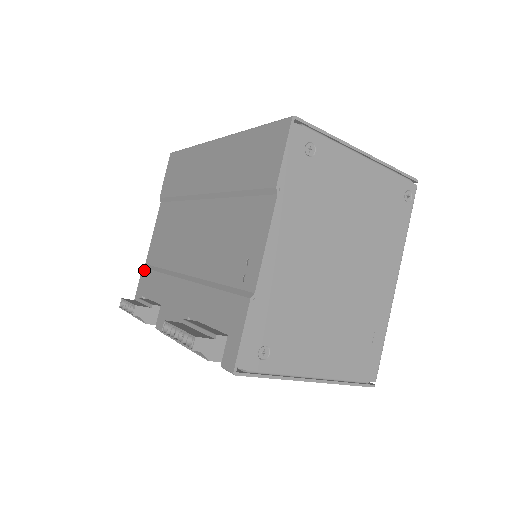
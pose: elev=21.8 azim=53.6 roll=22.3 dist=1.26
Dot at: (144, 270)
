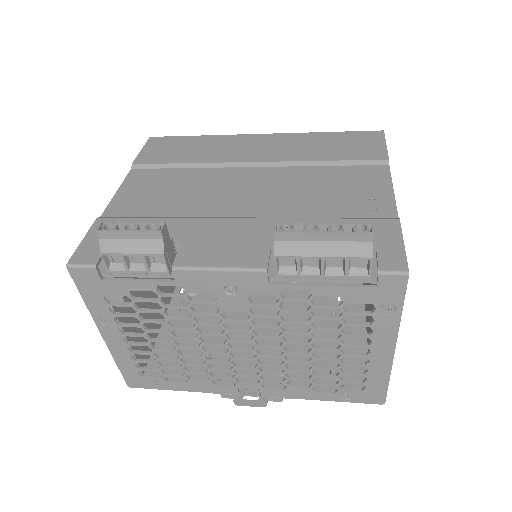
Dot at: (106, 219)
